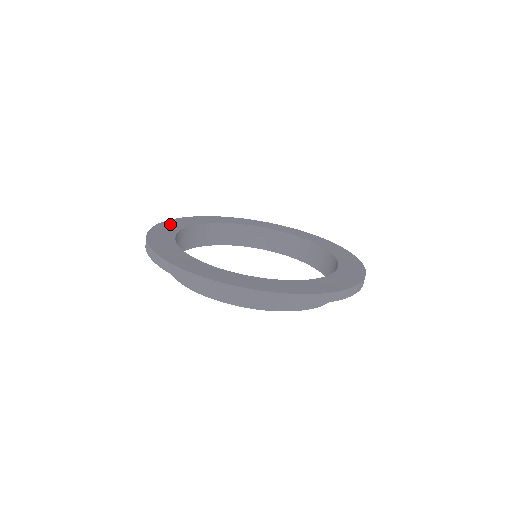
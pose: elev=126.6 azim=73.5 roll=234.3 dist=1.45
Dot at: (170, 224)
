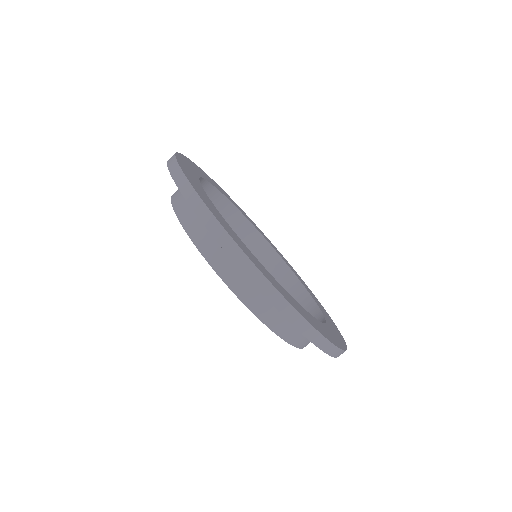
Dot at: (196, 167)
